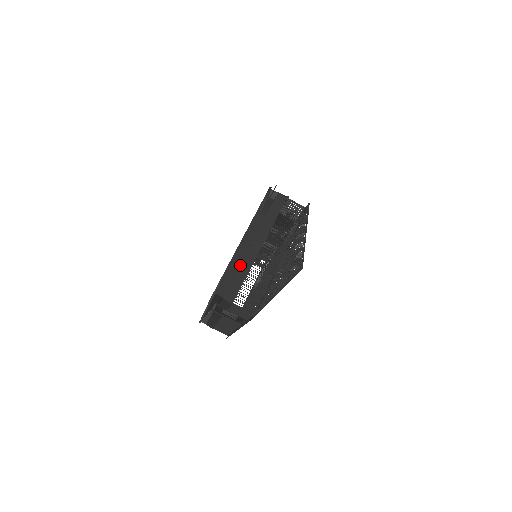
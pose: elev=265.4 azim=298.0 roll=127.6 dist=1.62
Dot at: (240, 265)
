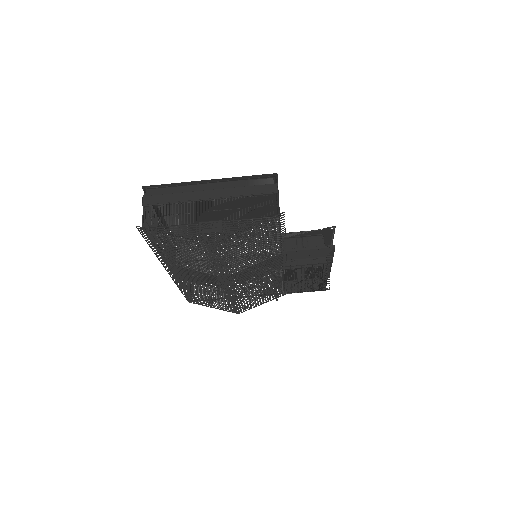
Dot at: (183, 192)
